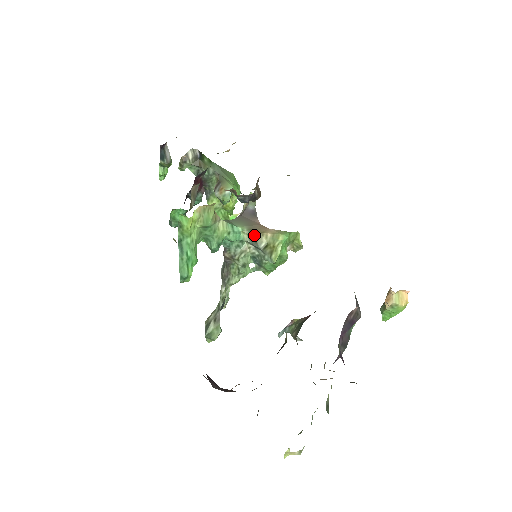
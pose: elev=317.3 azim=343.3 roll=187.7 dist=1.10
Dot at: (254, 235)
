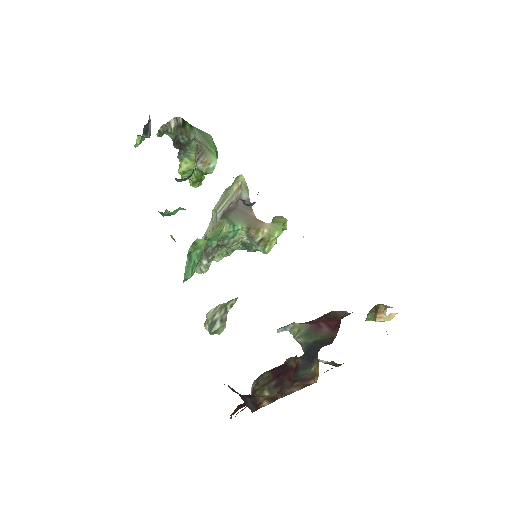
Dot at: (252, 231)
